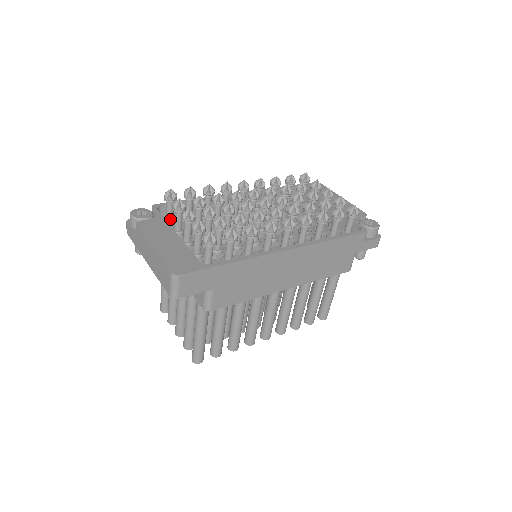
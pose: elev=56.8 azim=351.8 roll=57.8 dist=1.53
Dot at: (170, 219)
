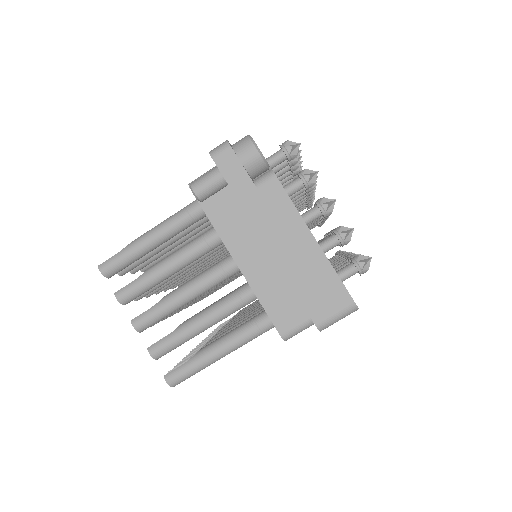
Dot at: occluded
